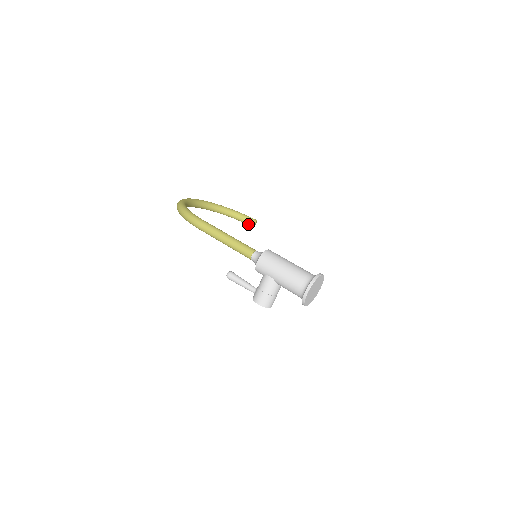
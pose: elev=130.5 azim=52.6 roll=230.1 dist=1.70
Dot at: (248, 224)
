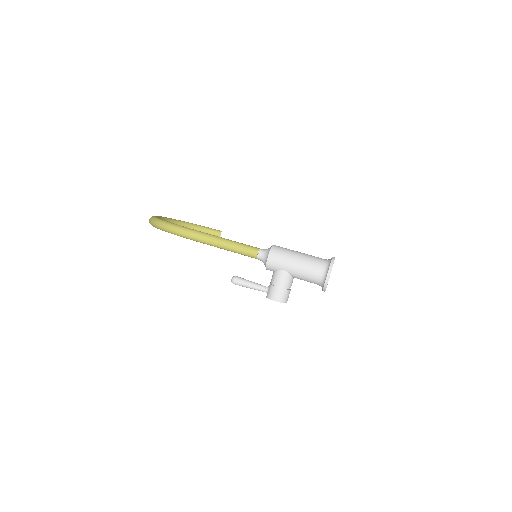
Dot at: occluded
